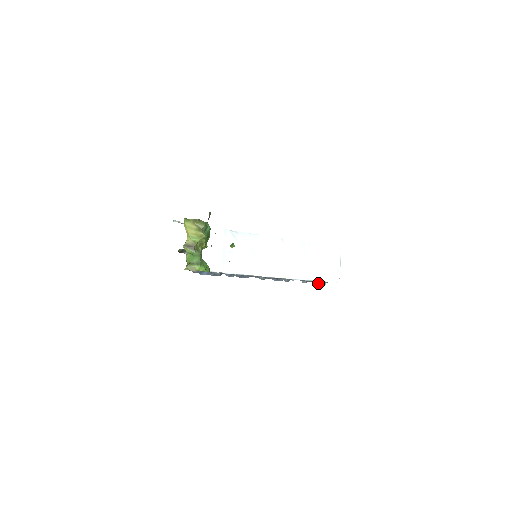
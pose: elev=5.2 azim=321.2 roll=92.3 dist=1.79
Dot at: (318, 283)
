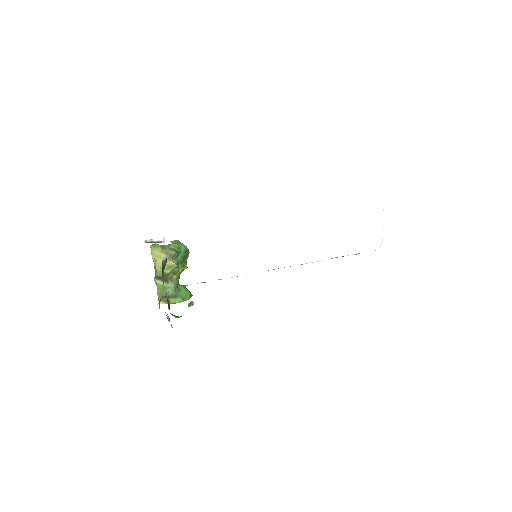
Dot at: occluded
